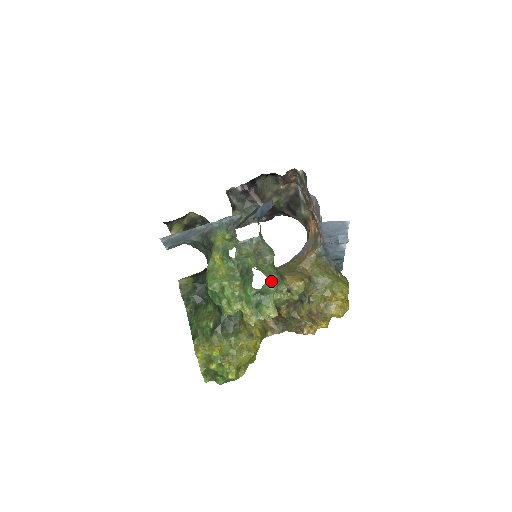
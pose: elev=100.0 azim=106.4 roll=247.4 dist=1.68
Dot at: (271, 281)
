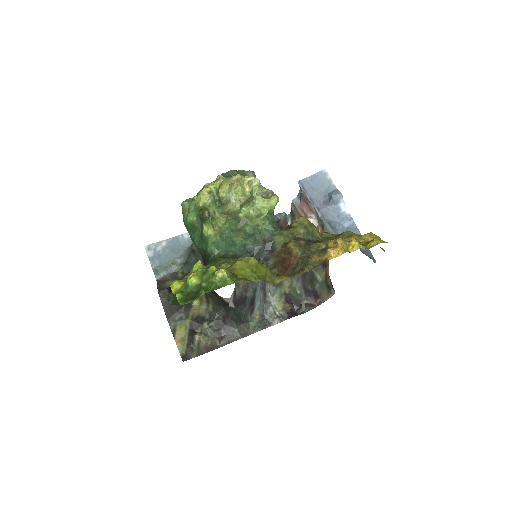
Dot at: occluded
